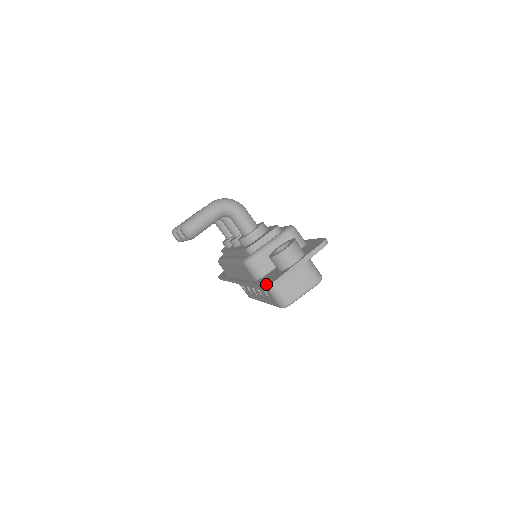
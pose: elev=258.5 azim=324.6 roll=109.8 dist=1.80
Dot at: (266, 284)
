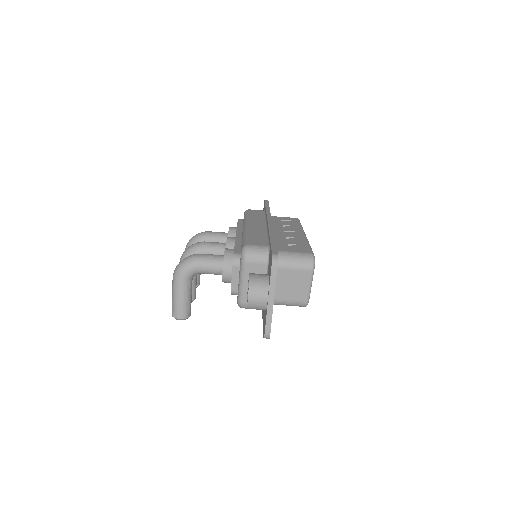
Dot at: (263, 333)
